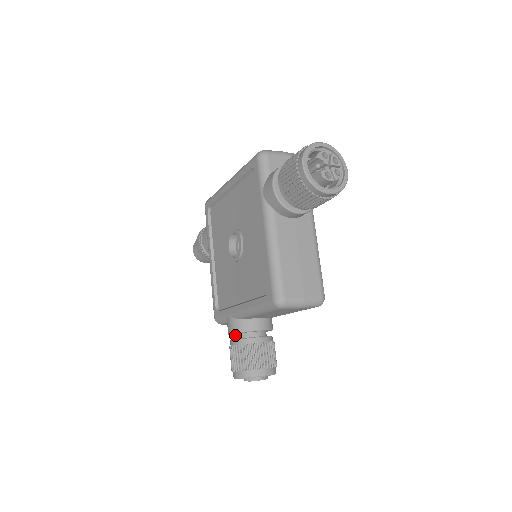
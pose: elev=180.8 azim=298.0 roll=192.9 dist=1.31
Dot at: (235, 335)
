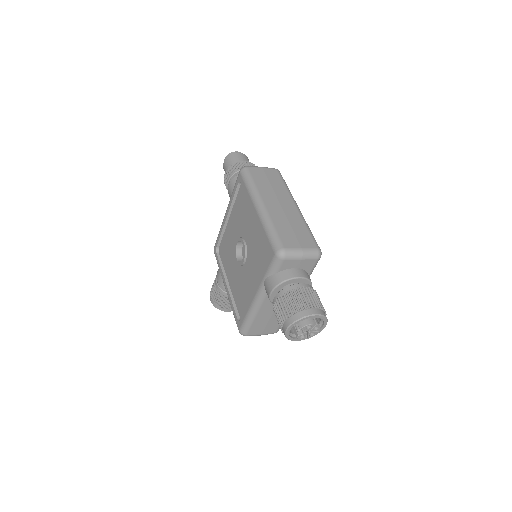
Dot at: occluded
